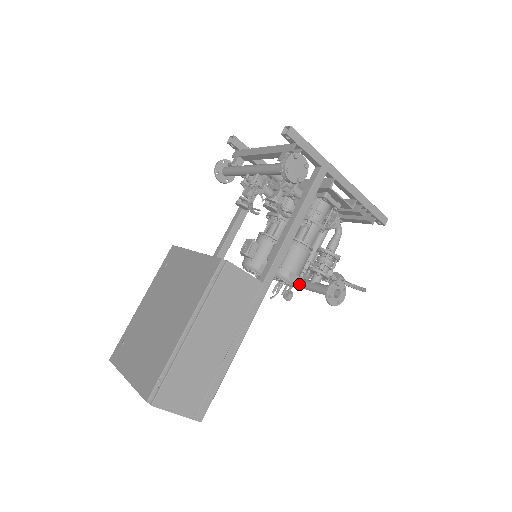
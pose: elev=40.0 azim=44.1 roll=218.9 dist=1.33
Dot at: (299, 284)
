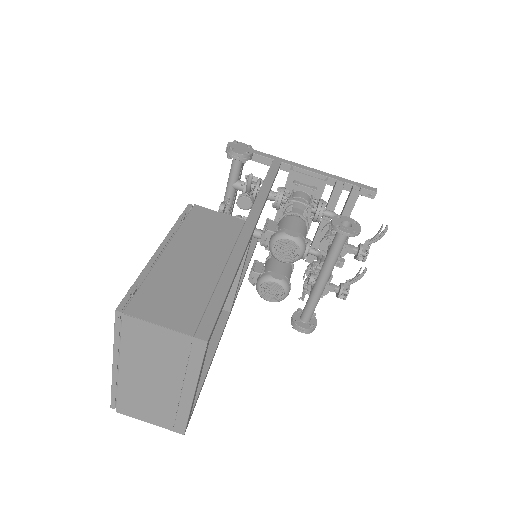
Dot at: (321, 270)
